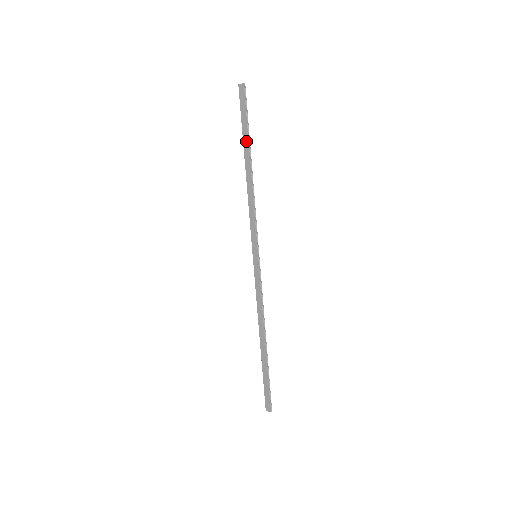
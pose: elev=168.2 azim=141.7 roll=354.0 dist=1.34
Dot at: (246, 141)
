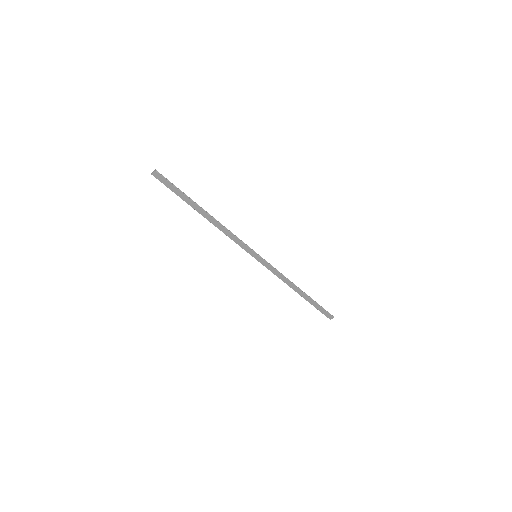
Dot at: (190, 202)
